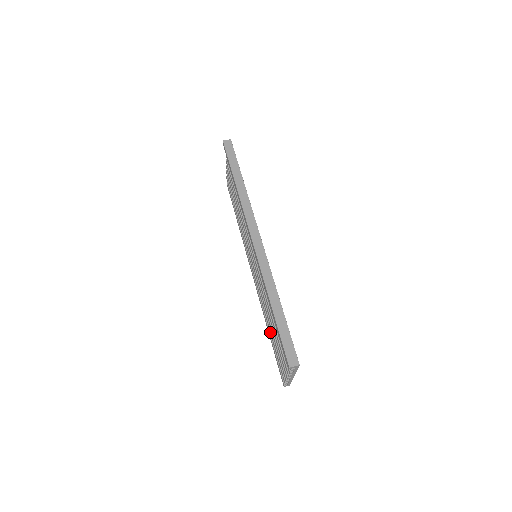
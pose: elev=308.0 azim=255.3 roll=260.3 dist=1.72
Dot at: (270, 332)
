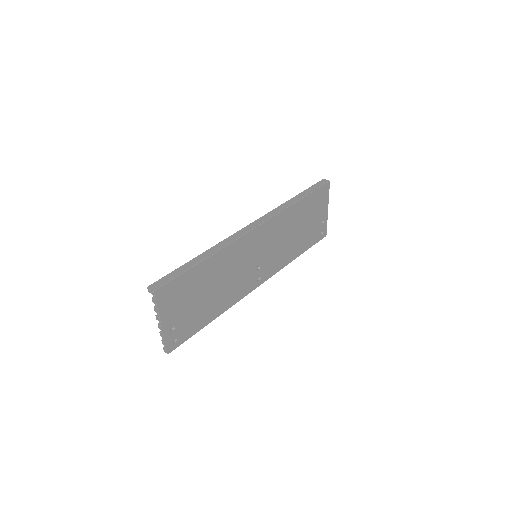
Dot at: occluded
